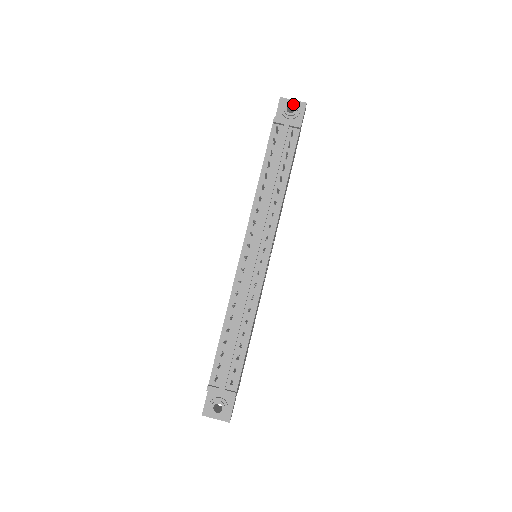
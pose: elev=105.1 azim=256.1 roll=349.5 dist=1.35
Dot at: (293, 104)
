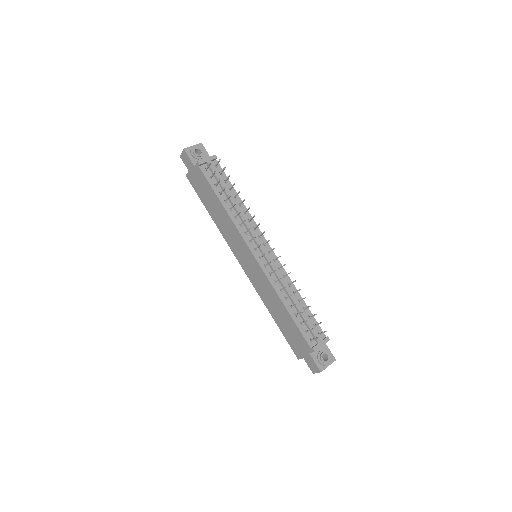
Dot at: (197, 148)
